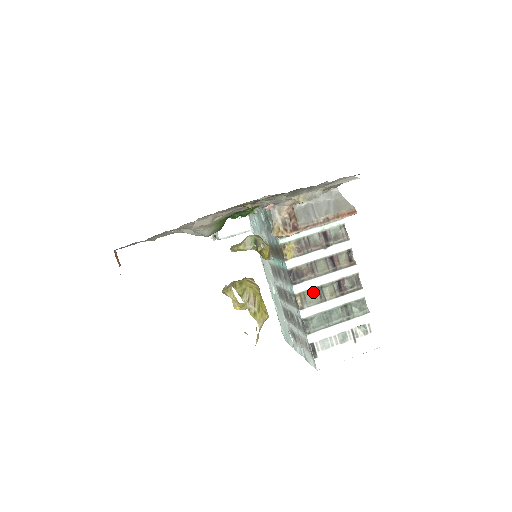
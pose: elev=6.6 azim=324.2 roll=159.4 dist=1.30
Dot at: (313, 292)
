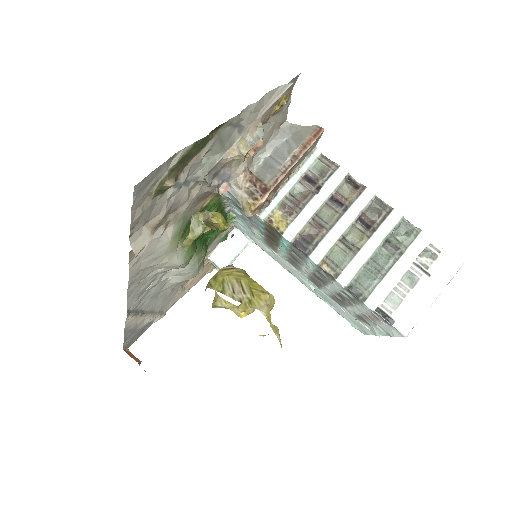
Dot at: (337, 249)
